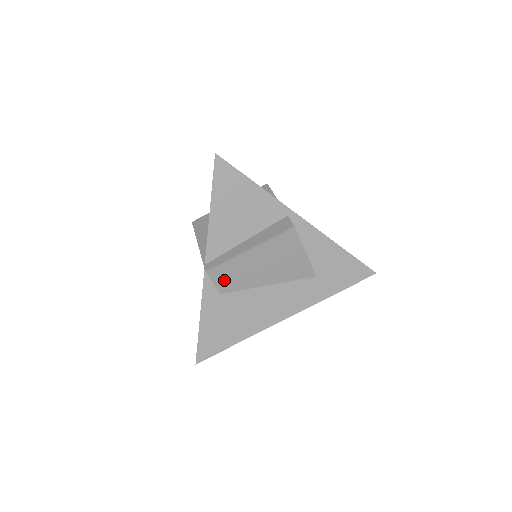
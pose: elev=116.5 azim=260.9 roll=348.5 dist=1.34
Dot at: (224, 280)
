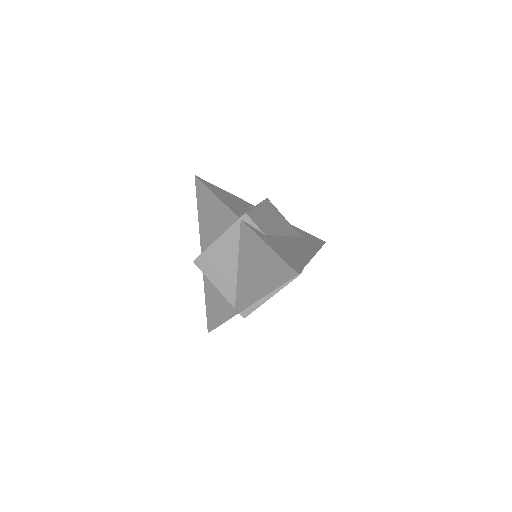
Dot at: (259, 224)
